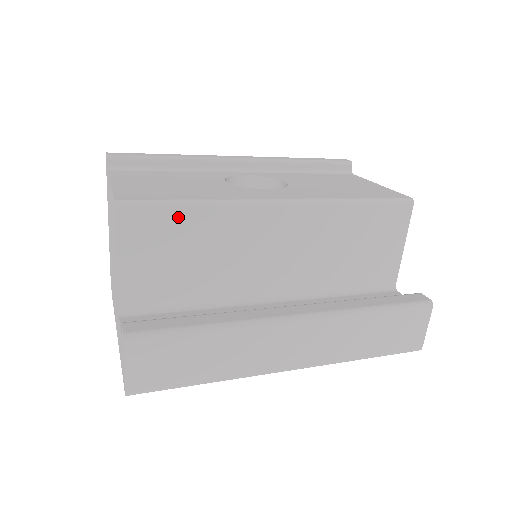
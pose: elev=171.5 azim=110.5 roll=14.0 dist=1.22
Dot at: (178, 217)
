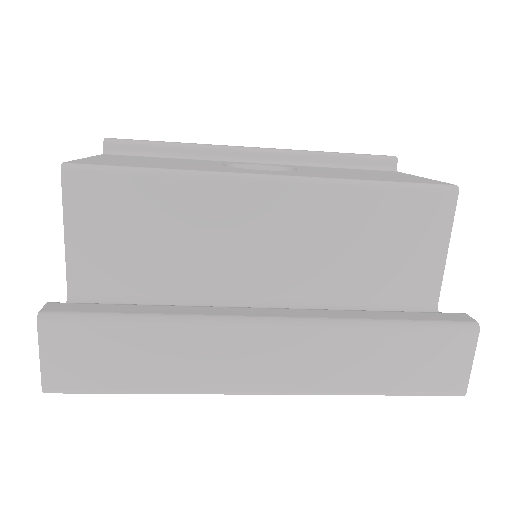
Dot at: (135, 187)
